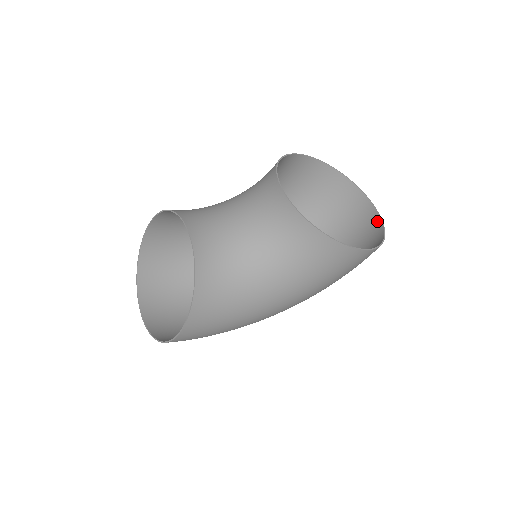
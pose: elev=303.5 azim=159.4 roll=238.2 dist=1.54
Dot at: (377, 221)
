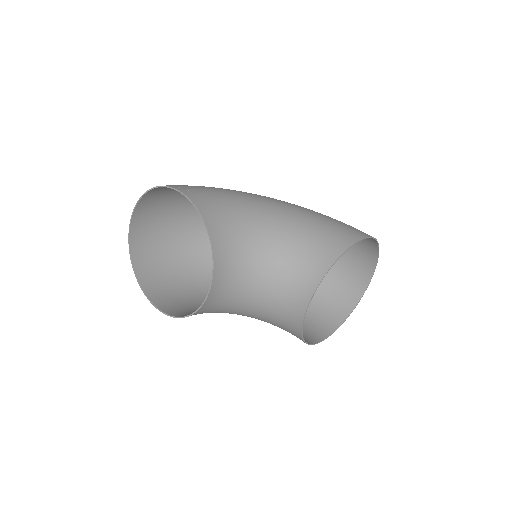
Dot at: (360, 291)
